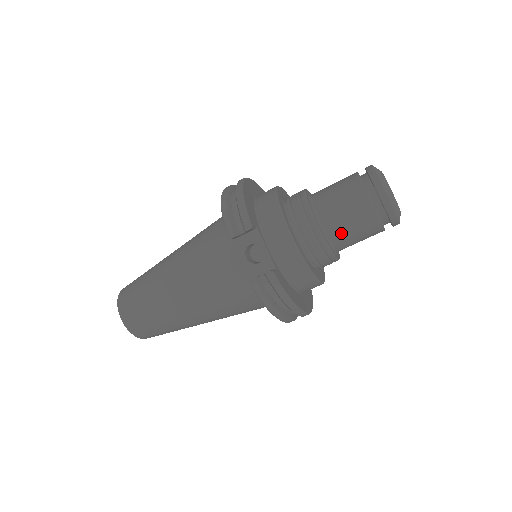
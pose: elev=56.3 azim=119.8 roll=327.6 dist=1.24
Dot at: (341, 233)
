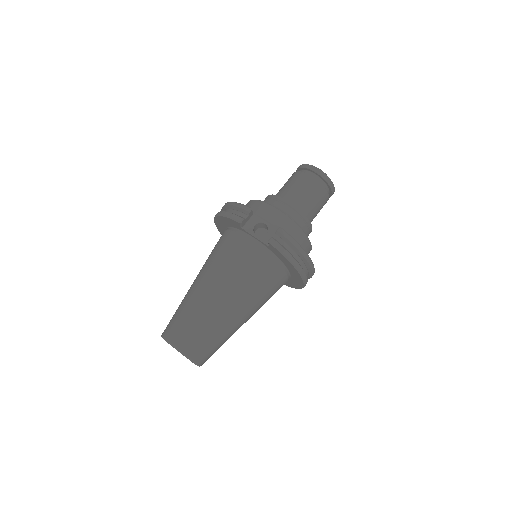
Dot at: (305, 203)
